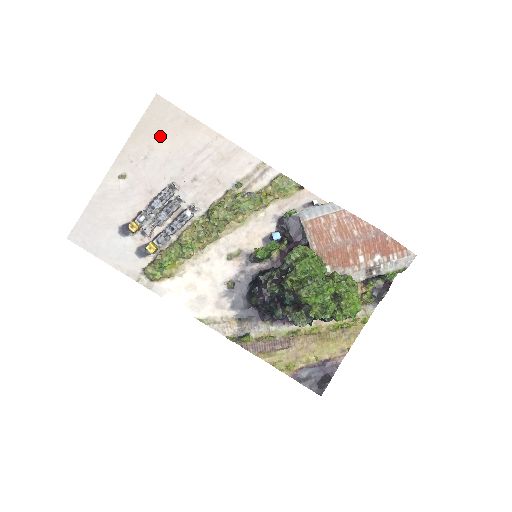
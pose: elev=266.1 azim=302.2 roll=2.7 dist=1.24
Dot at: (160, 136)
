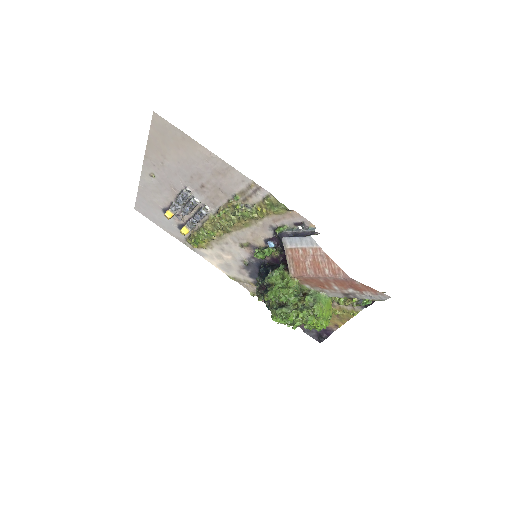
Dot at: (167, 148)
